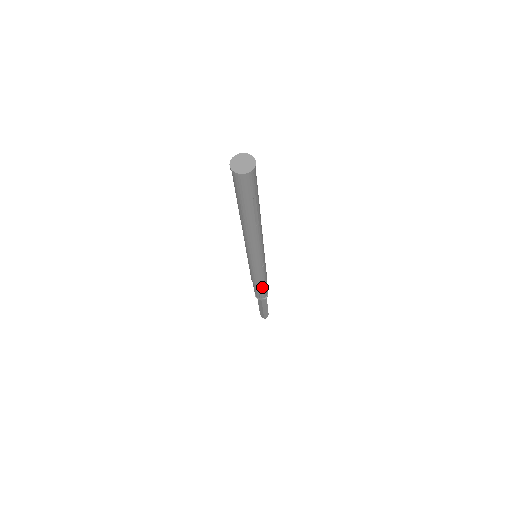
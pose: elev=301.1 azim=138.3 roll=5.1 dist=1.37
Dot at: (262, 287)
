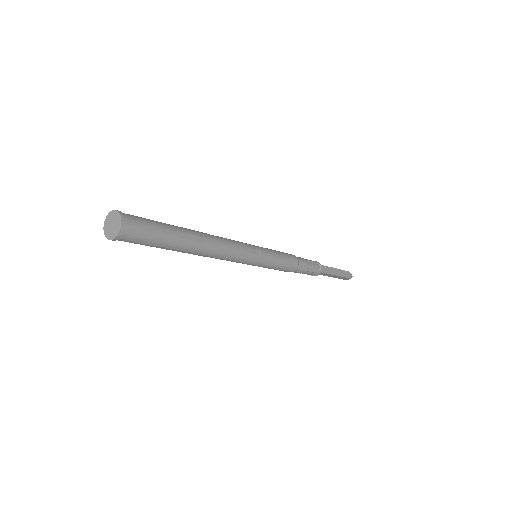
Dot at: (294, 272)
